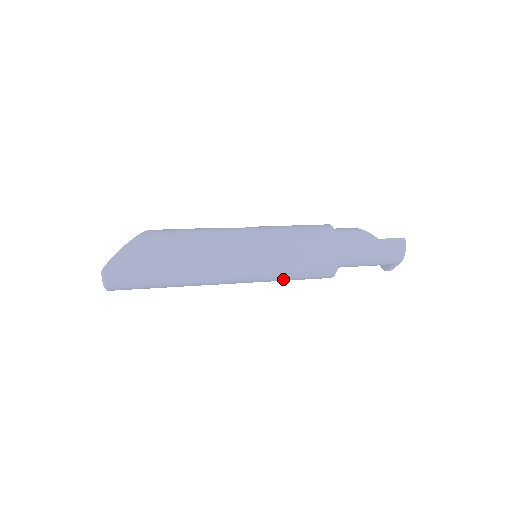
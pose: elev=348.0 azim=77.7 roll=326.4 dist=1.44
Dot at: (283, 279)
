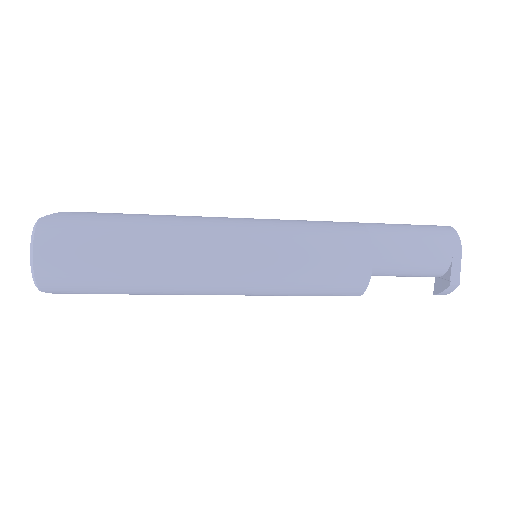
Dot at: (298, 264)
